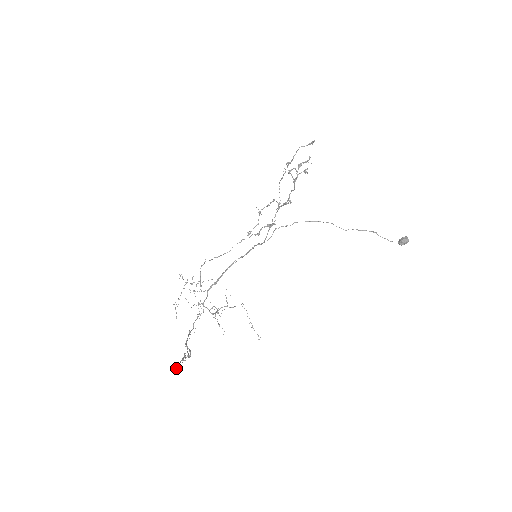
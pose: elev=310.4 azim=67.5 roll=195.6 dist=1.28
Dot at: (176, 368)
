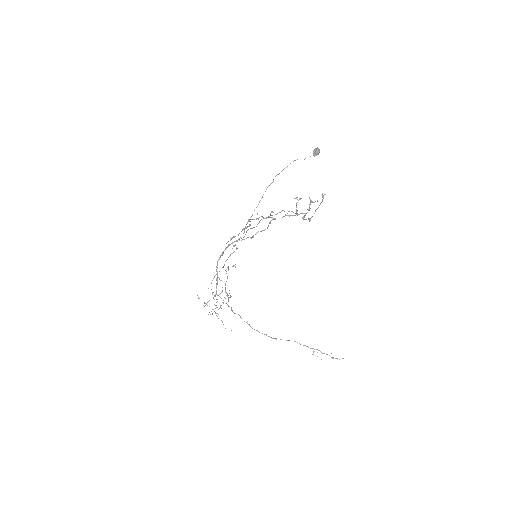
Dot at: occluded
